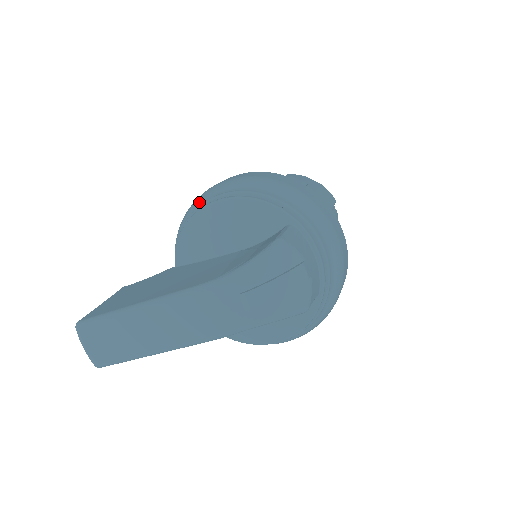
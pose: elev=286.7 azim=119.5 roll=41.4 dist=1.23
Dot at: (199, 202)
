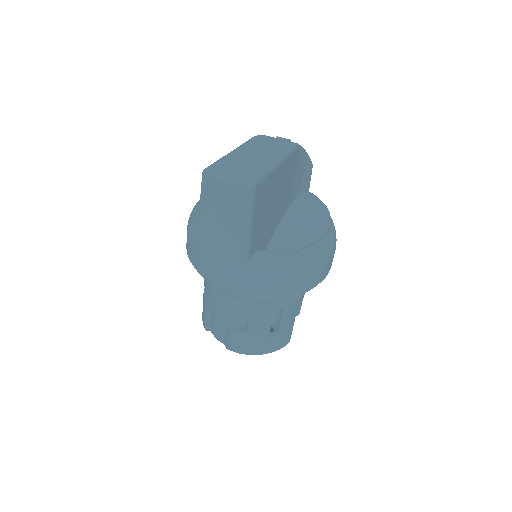
Dot at: (194, 208)
